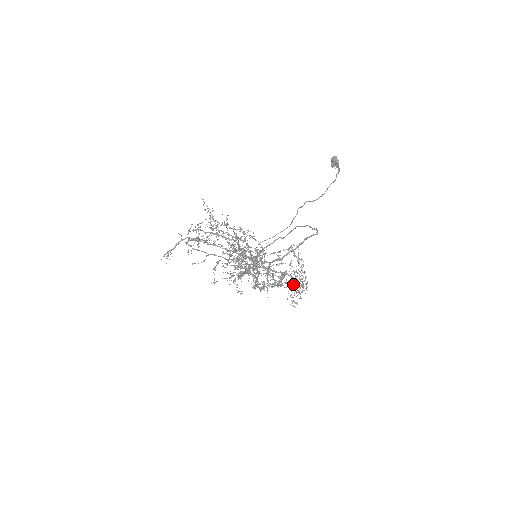
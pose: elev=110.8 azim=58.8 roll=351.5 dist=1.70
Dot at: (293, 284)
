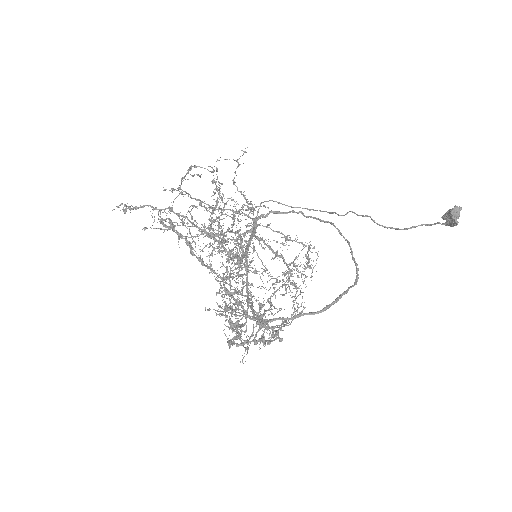
Dot at: (285, 324)
